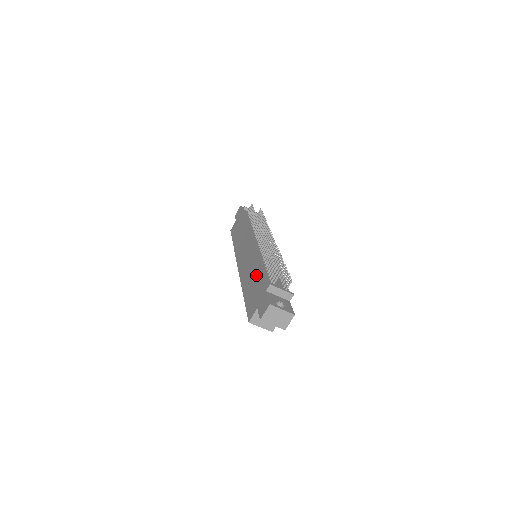
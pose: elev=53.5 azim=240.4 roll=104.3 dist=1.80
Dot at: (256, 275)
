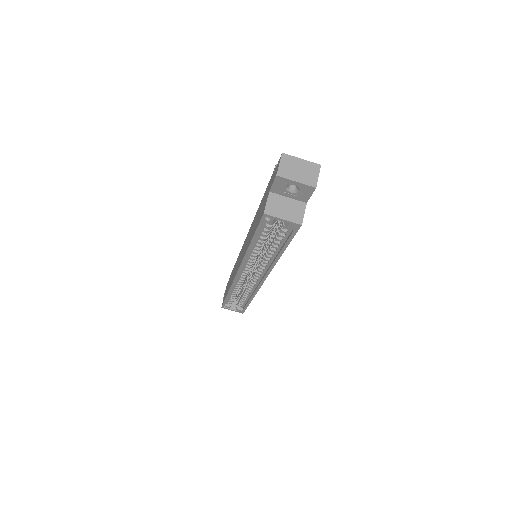
Dot at: occluded
